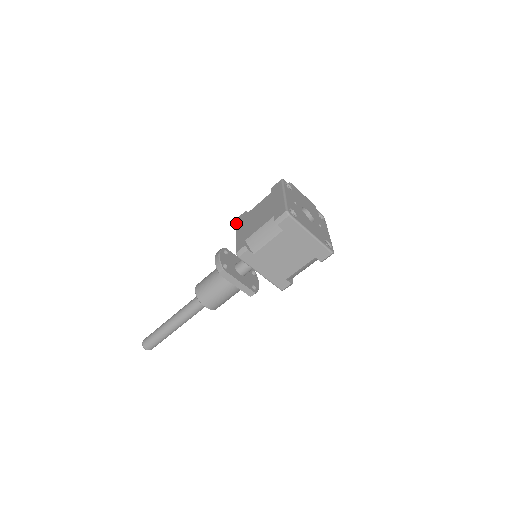
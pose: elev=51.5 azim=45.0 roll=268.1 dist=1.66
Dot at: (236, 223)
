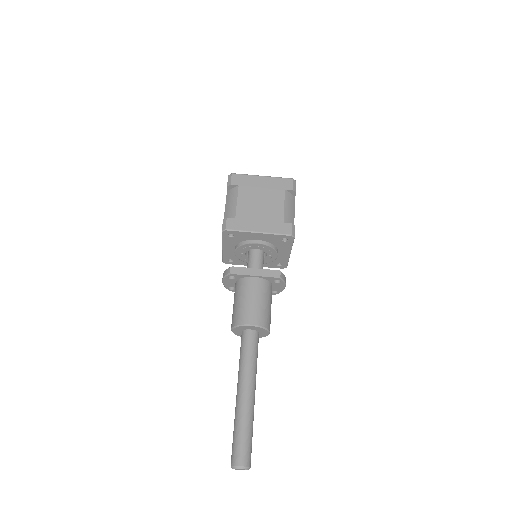
Dot at: (222, 258)
